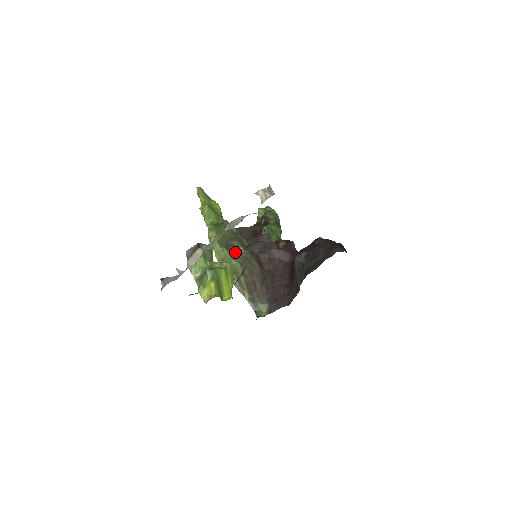
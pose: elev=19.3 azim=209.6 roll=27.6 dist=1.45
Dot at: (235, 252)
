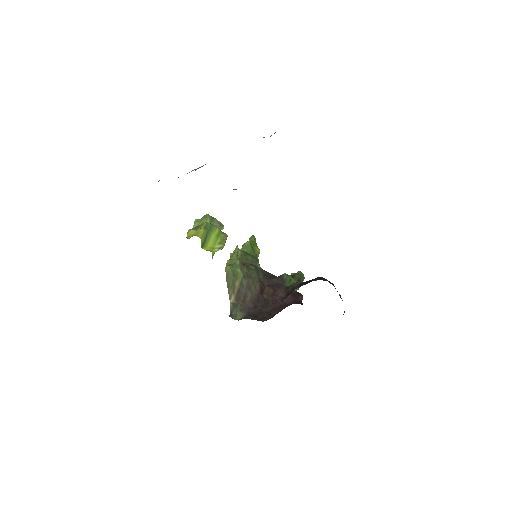
Dot at: (246, 269)
